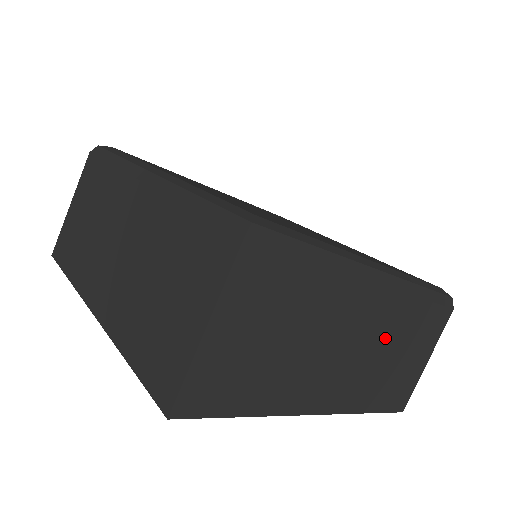
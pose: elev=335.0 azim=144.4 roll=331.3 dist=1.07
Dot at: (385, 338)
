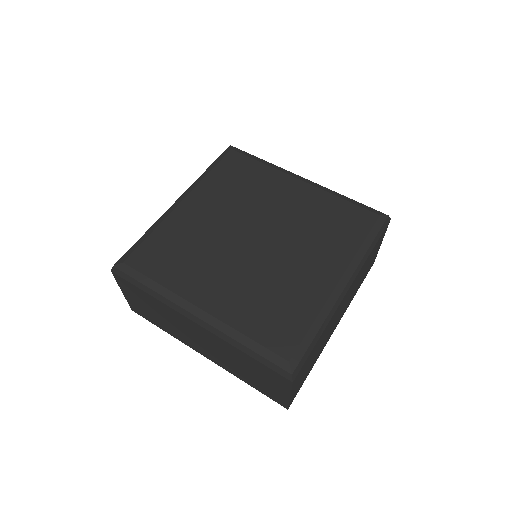
Dot at: (357, 282)
